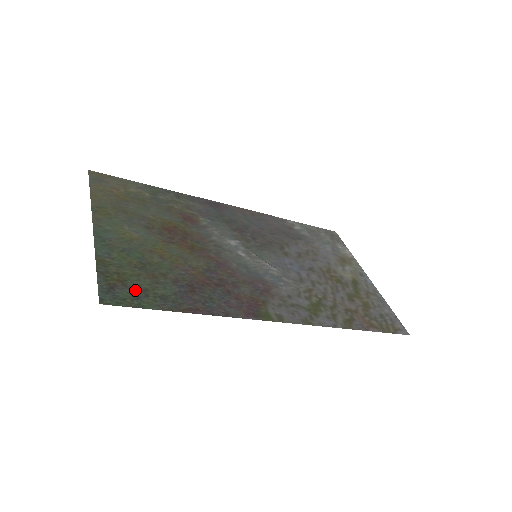
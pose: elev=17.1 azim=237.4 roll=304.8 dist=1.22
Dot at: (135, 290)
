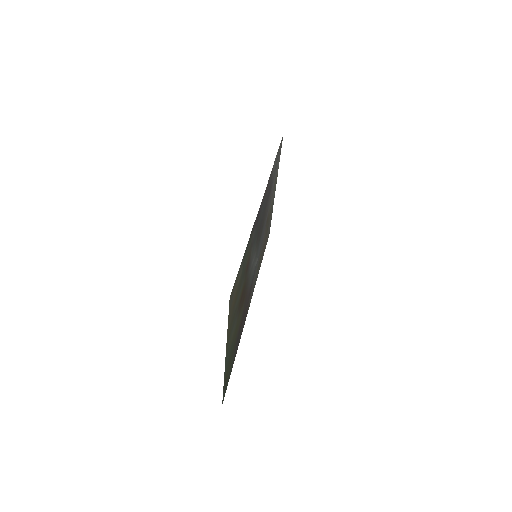
Dot at: occluded
